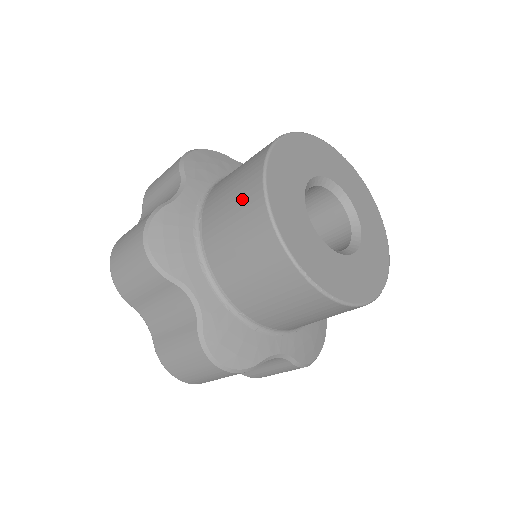
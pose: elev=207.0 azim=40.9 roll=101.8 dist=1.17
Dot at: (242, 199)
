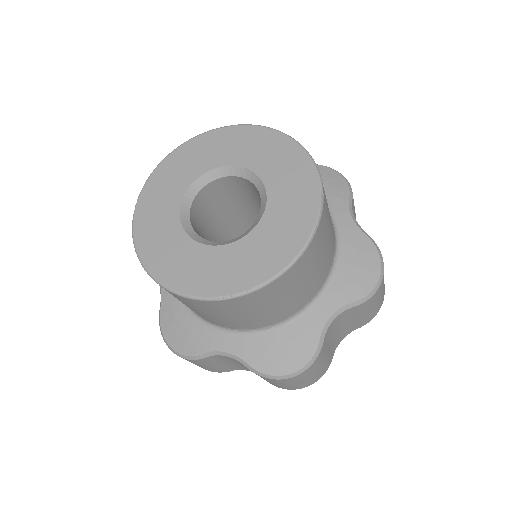
Dot at: occluded
